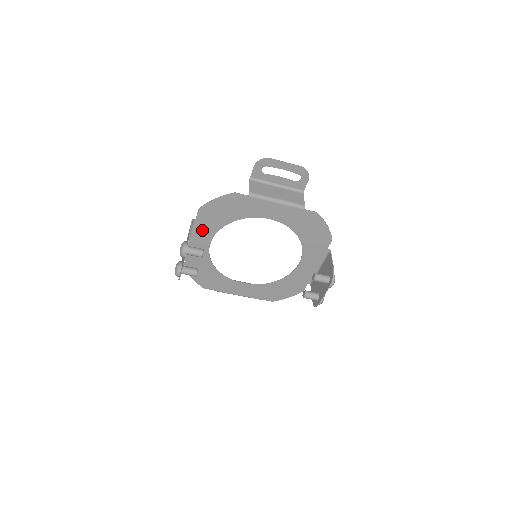
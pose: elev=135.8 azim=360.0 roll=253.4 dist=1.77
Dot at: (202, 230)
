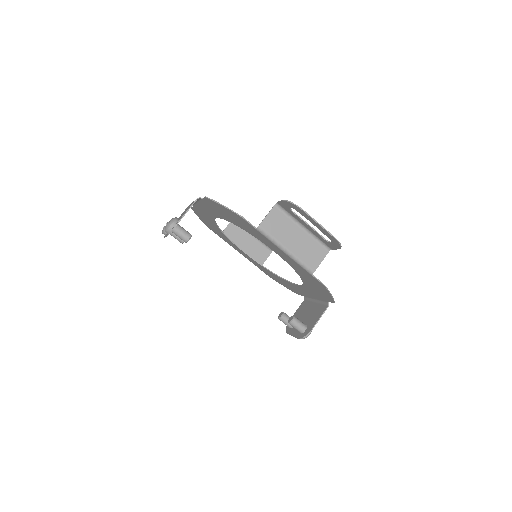
Dot at: (208, 207)
